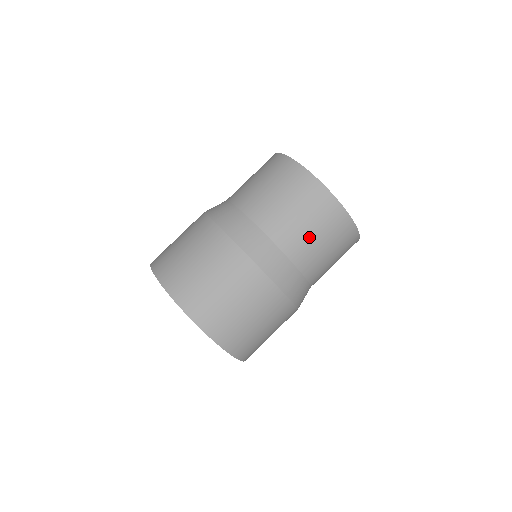
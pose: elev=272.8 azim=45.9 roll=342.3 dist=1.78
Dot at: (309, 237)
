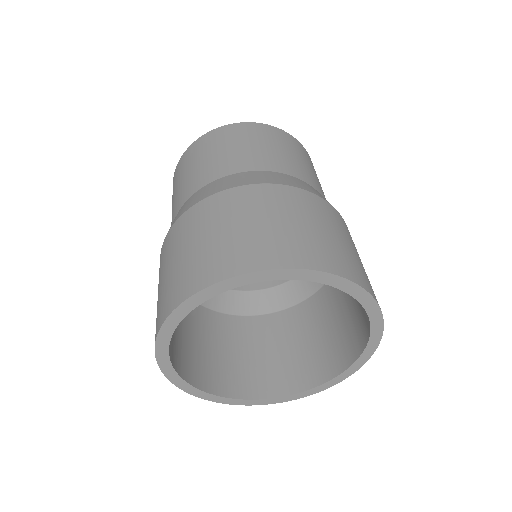
Dot at: (210, 161)
